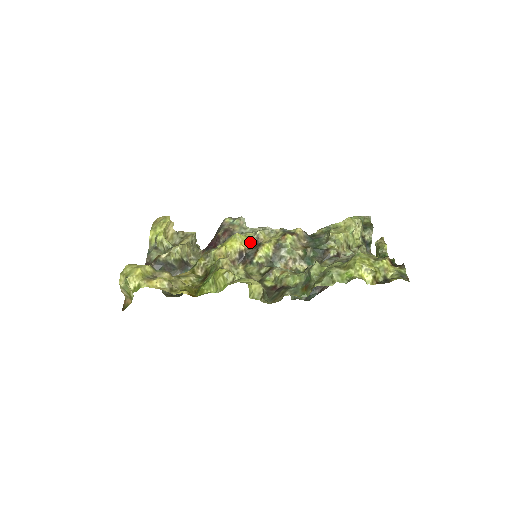
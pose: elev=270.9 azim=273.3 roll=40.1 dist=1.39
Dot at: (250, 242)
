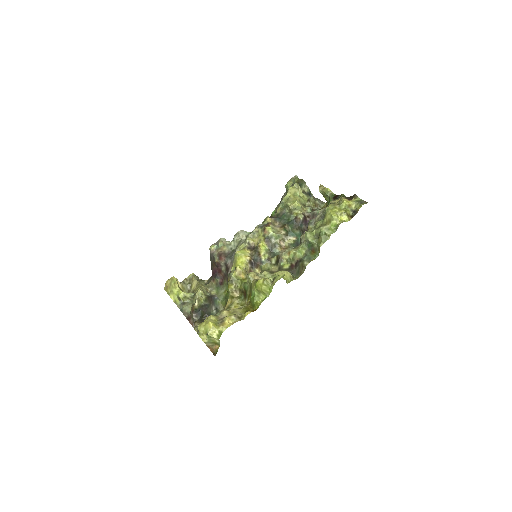
Dot at: (248, 251)
